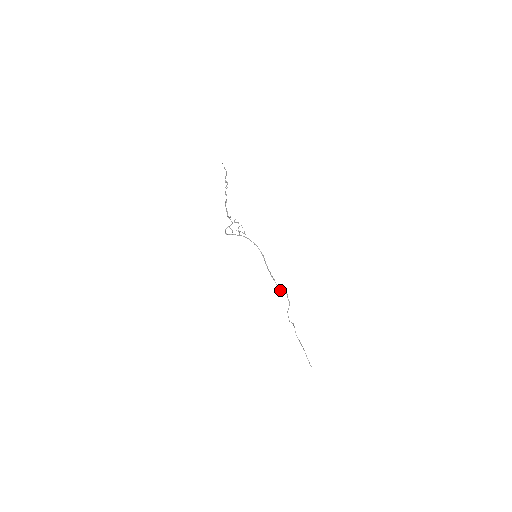
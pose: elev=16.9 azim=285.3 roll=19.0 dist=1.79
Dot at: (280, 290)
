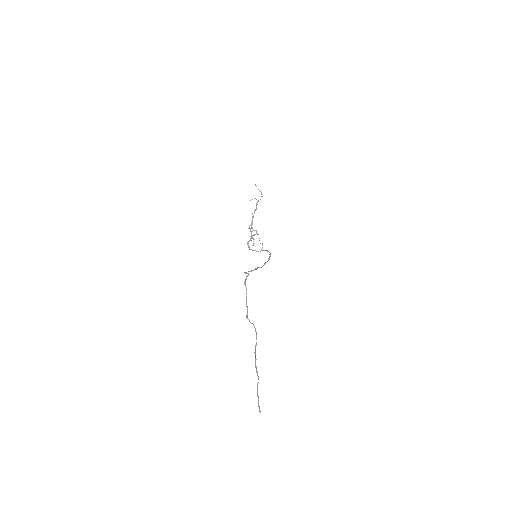
Dot at: (245, 272)
